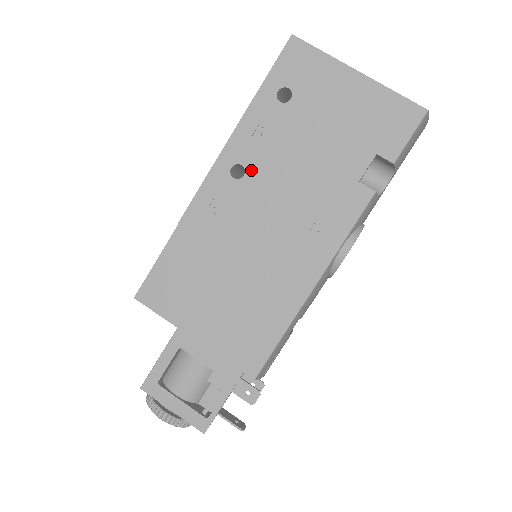
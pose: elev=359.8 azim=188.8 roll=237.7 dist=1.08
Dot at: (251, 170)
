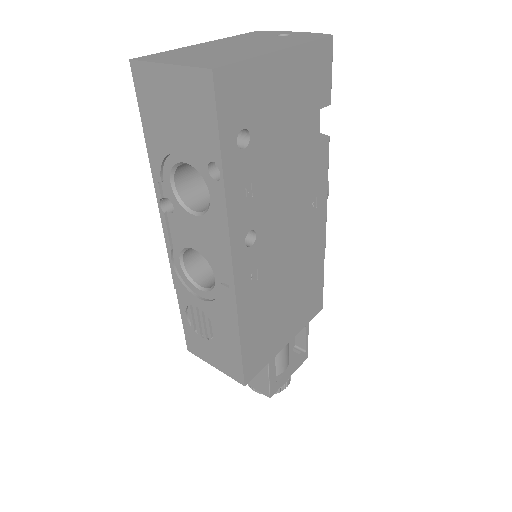
Dot at: (258, 225)
